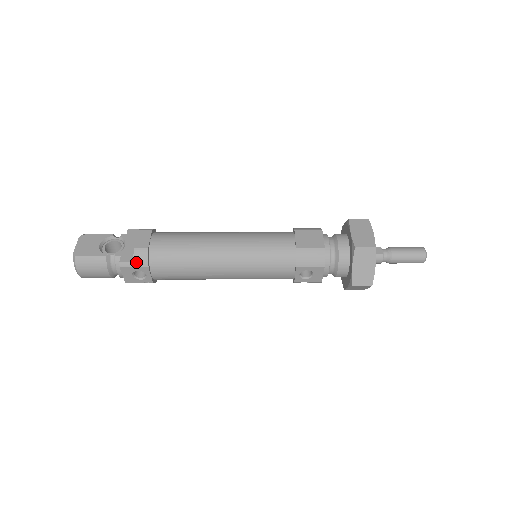
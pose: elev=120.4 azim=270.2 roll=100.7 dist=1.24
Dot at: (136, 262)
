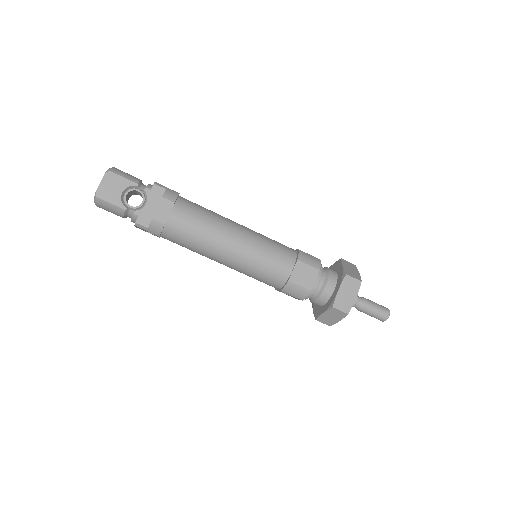
Dot at: (150, 229)
